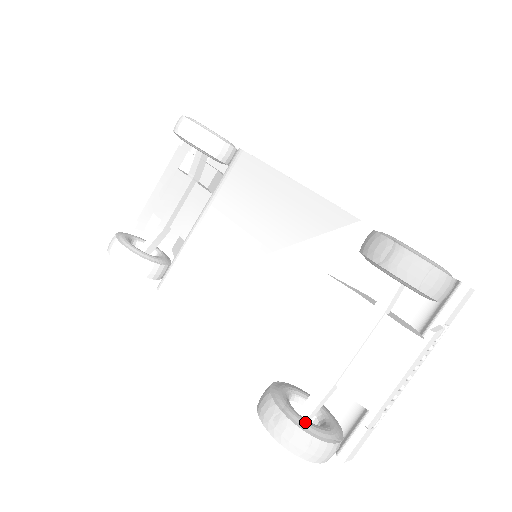
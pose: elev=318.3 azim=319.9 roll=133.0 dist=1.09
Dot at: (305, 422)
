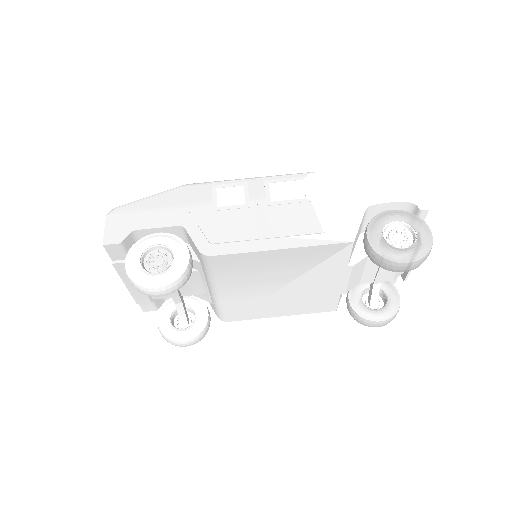
Dot at: (388, 312)
